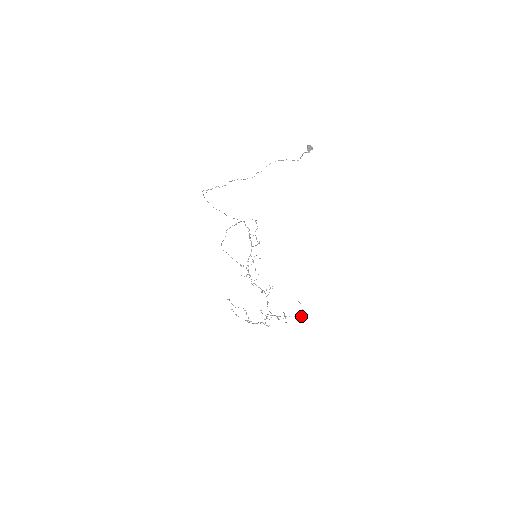
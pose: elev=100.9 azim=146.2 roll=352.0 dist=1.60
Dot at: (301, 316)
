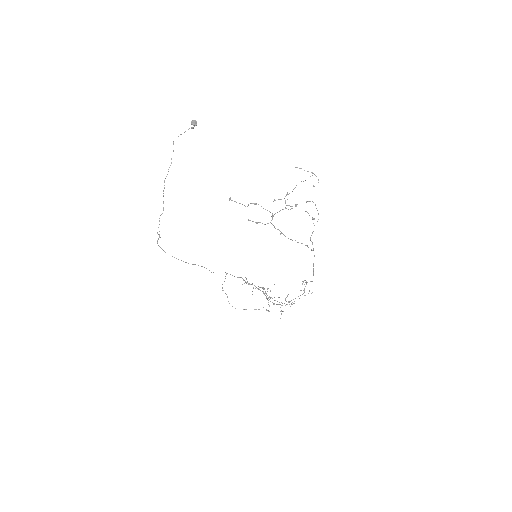
Dot at: occluded
